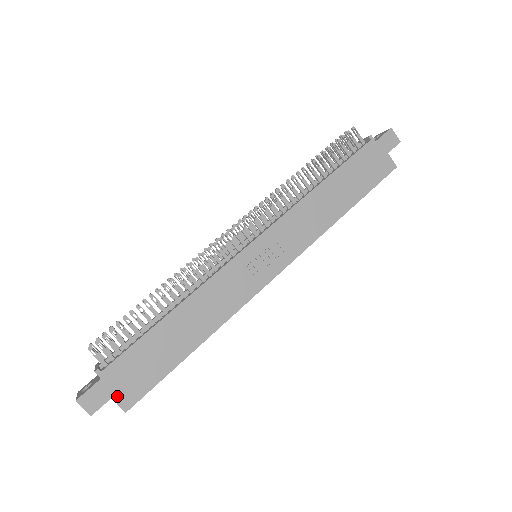
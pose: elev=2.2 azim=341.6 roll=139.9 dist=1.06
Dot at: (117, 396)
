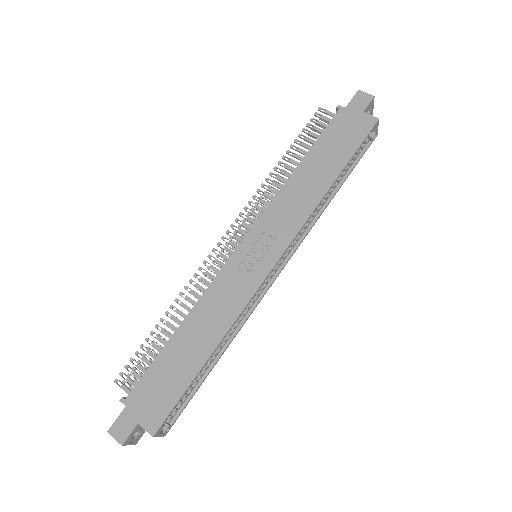
Dot at: (142, 421)
